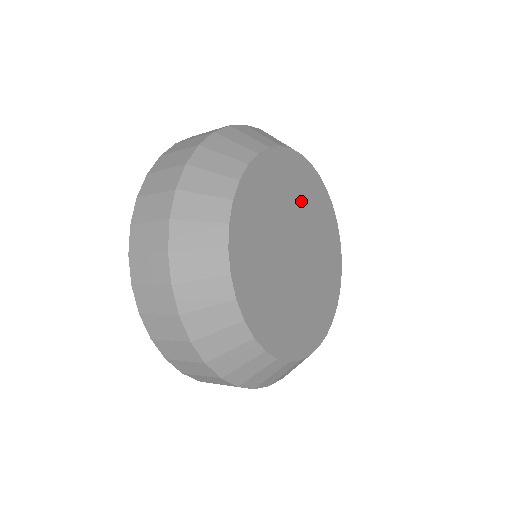
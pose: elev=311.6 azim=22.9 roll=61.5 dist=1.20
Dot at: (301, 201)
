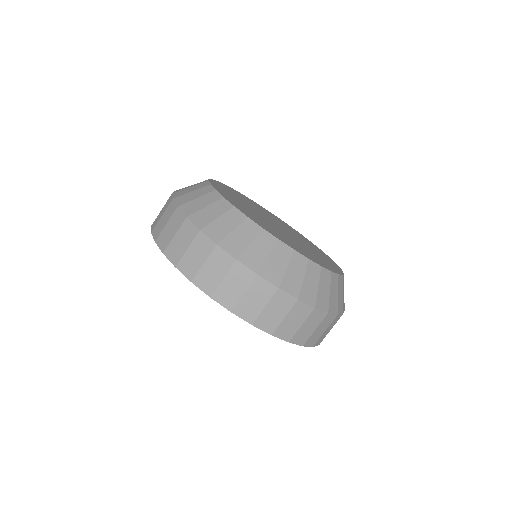
Dot at: (250, 204)
